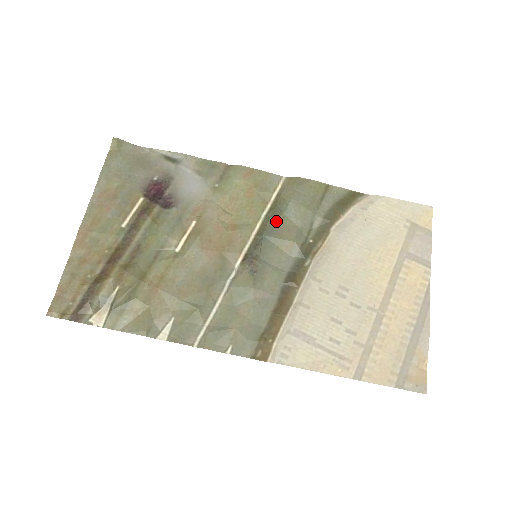
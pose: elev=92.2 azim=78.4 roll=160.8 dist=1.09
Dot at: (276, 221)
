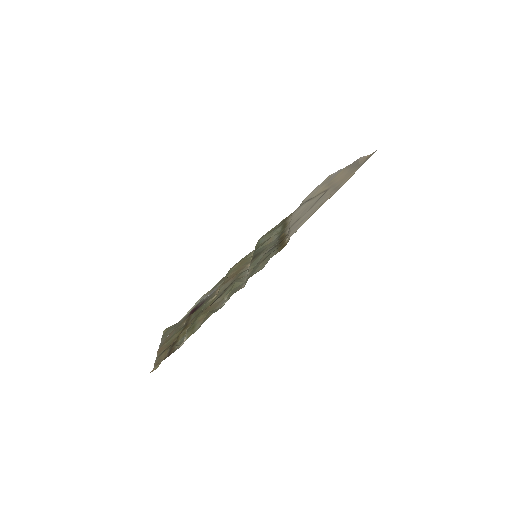
Dot at: (258, 247)
